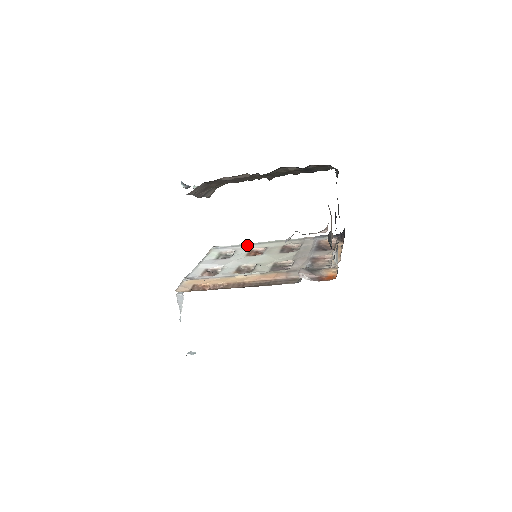
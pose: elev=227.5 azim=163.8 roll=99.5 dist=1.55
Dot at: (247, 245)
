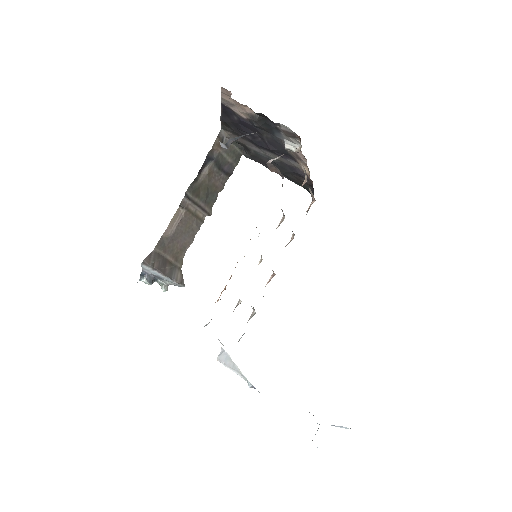
Dot at: occluded
